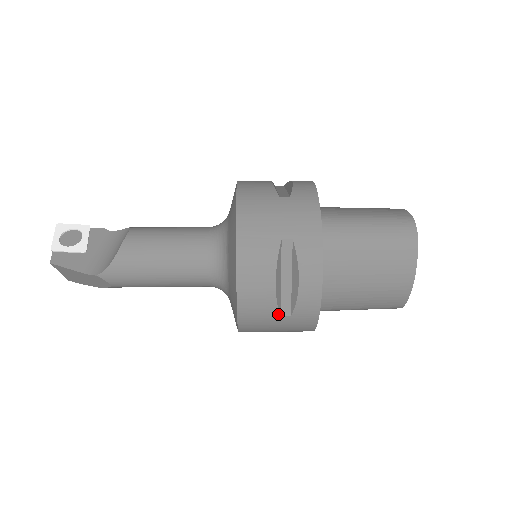
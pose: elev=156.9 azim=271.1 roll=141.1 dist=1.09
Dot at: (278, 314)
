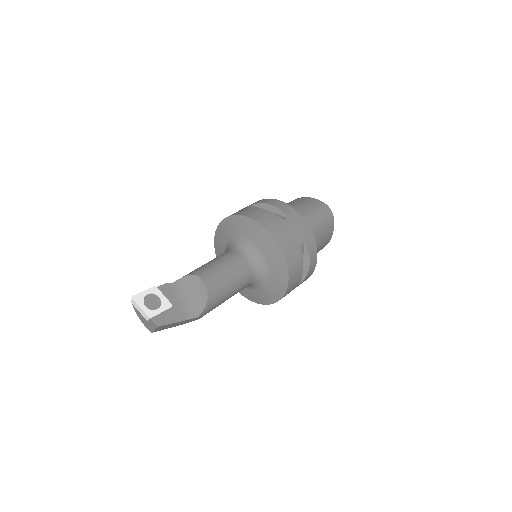
Dot at: (298, 284)
